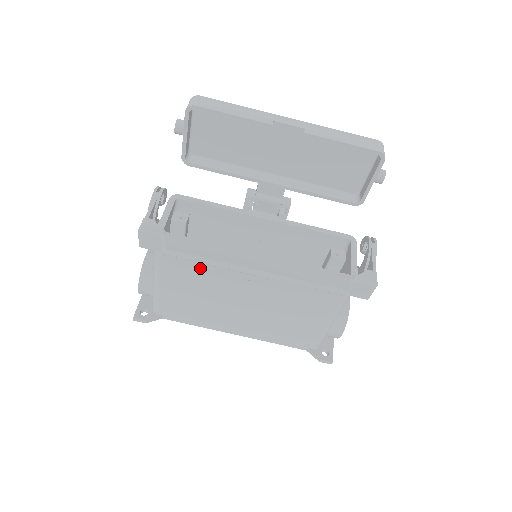
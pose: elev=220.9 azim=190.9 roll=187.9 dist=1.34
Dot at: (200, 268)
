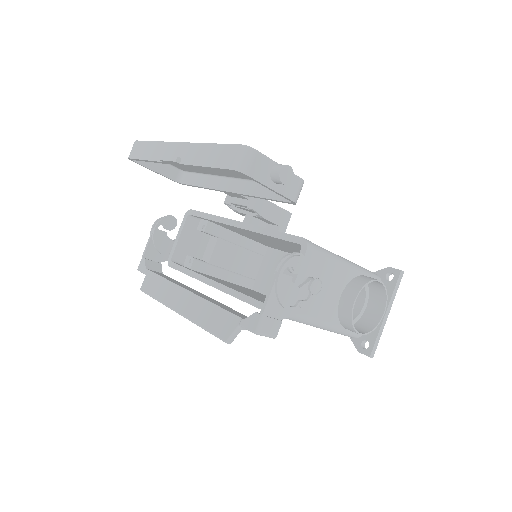
Dot at: occluded
